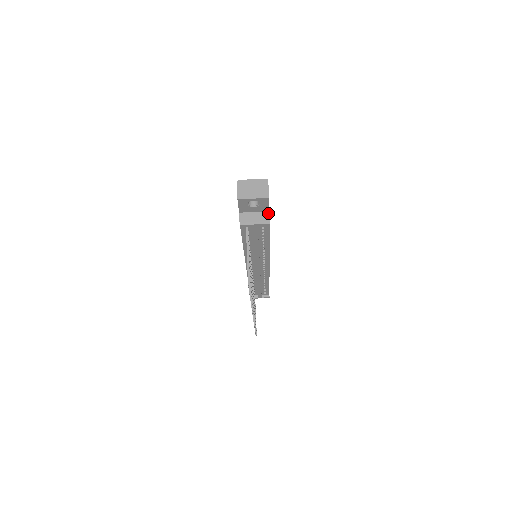
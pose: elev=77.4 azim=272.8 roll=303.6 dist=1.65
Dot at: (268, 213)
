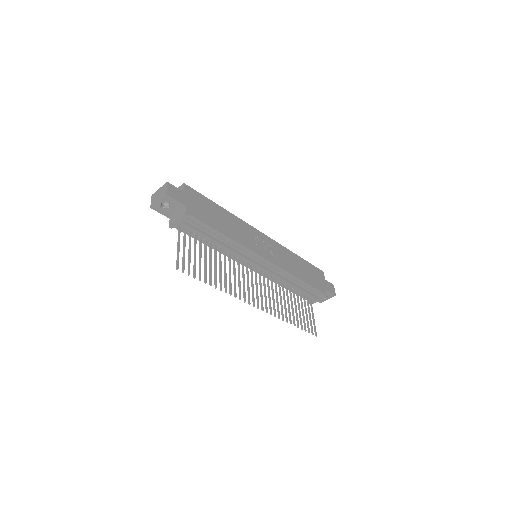
Dot at: (185, 208)
